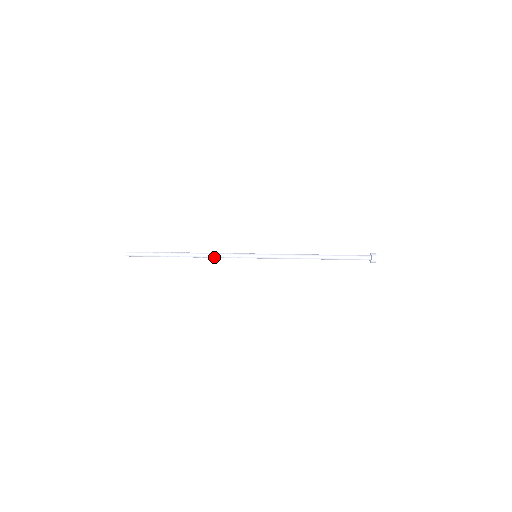
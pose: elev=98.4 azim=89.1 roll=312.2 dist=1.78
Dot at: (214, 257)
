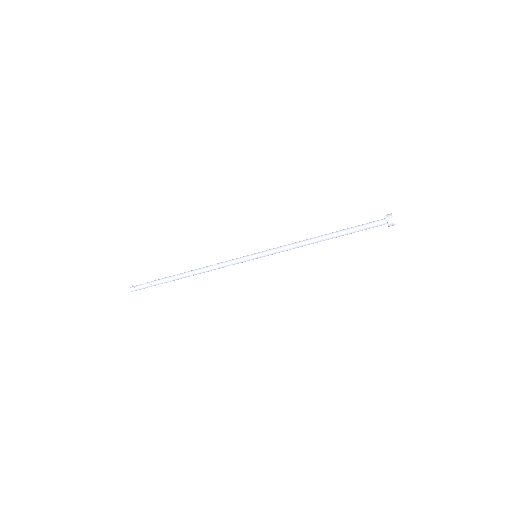
Dot at: (214, 269)
